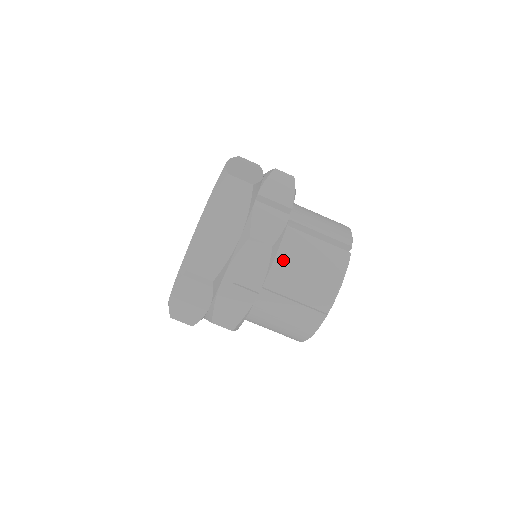
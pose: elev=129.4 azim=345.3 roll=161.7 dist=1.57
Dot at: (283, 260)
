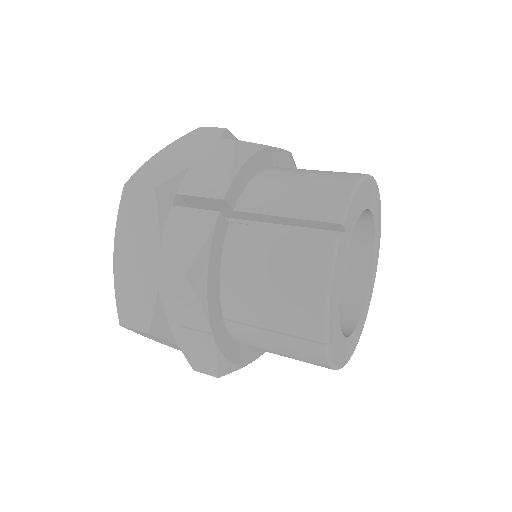
Dot at: (233, 279)
